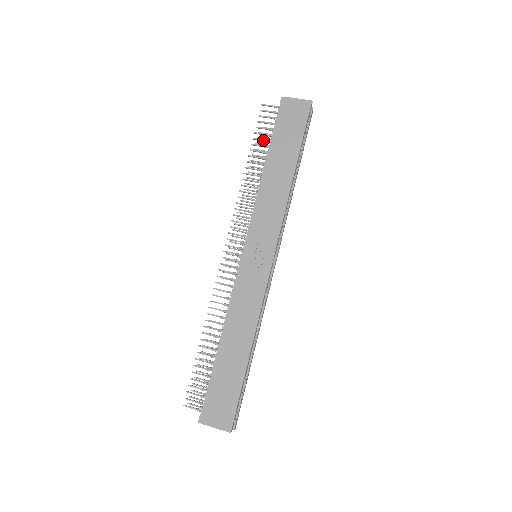
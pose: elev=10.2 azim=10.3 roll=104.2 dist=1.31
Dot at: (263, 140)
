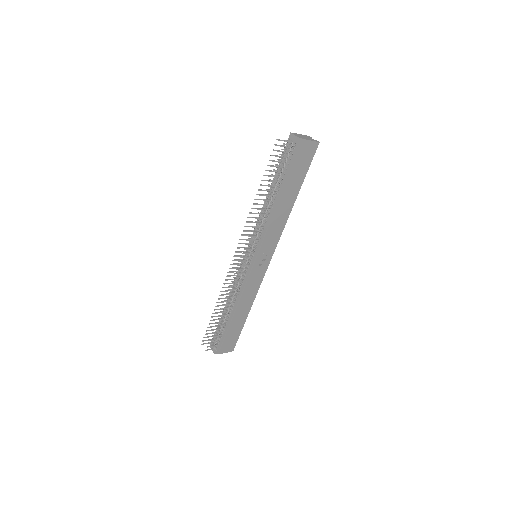
Dot at: (279, 176)
